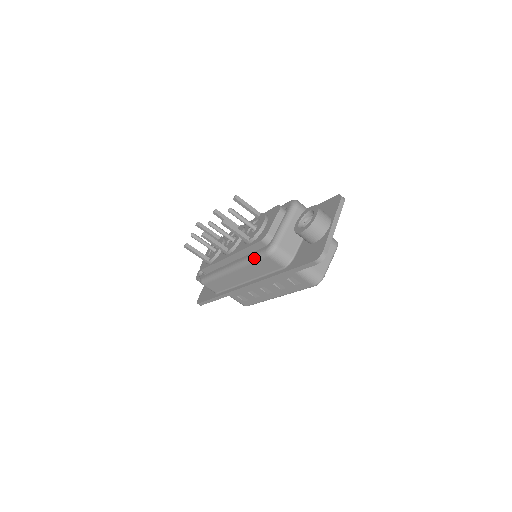
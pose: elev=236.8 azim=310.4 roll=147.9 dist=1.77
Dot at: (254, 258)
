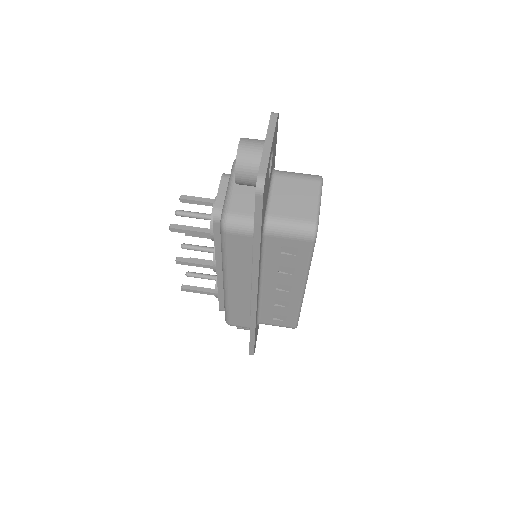
Dot at: (222, 248)
